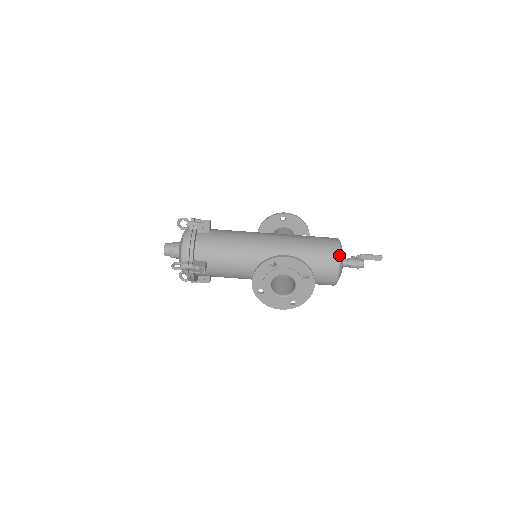
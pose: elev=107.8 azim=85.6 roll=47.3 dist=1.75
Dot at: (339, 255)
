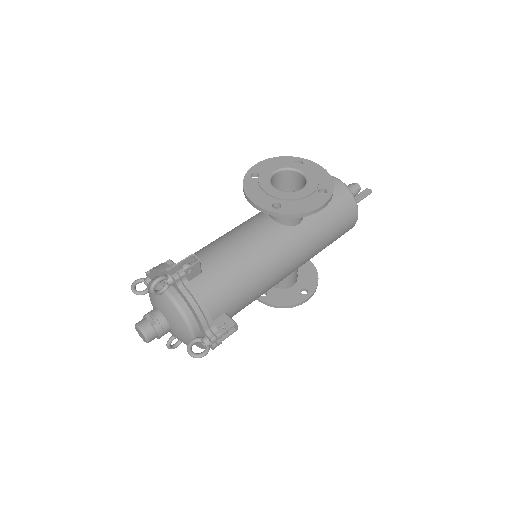
Dot at: occluded
